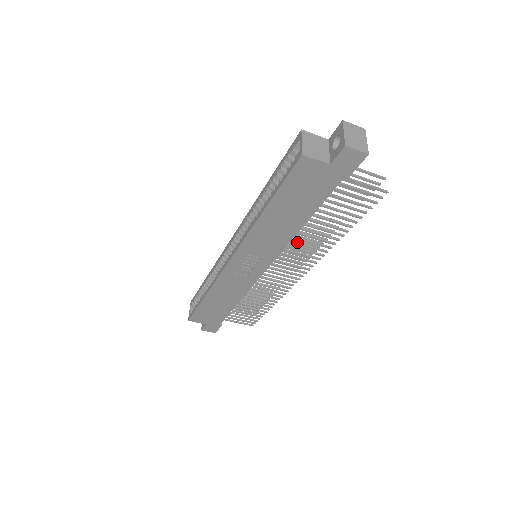
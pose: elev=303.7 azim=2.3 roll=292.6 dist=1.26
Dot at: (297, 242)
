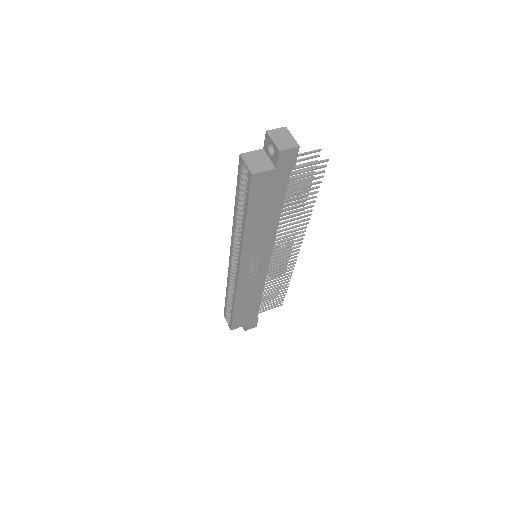
Dot at: (281, 230)
